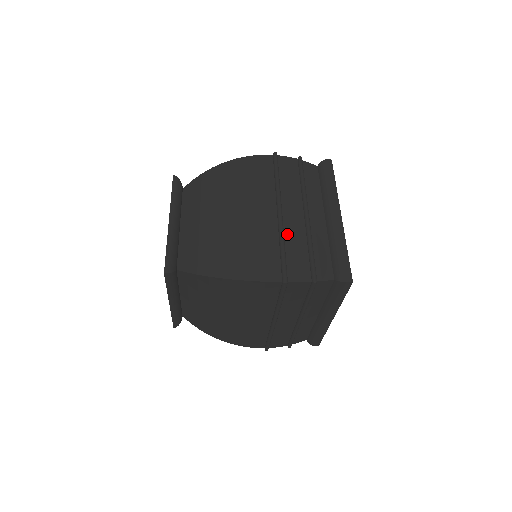
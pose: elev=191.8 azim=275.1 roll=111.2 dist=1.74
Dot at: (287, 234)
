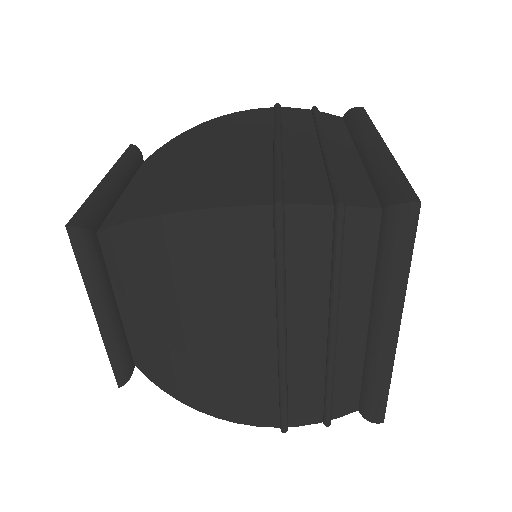
Dot at: (288, 160)
